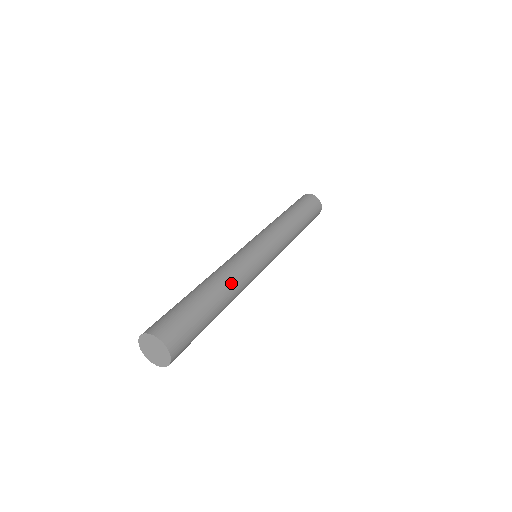
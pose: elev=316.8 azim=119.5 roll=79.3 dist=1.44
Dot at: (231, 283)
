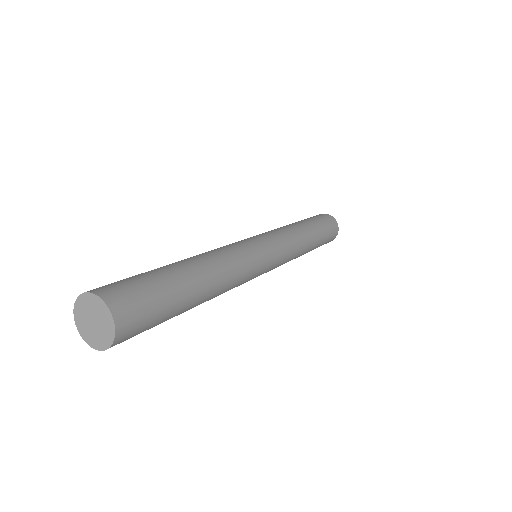
Dot at: (215, 261)
